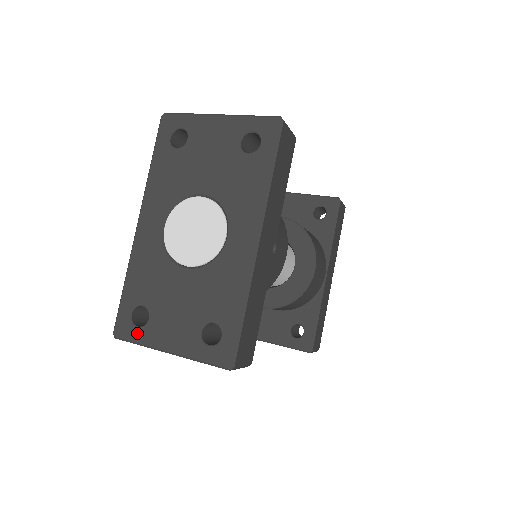
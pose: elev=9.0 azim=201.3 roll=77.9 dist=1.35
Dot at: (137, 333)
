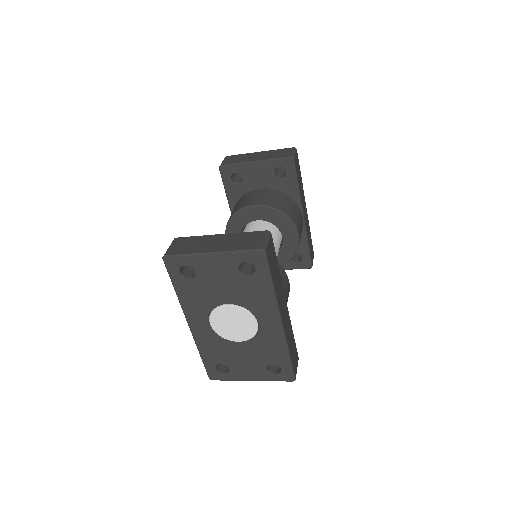
Dot at: (226, 377)
